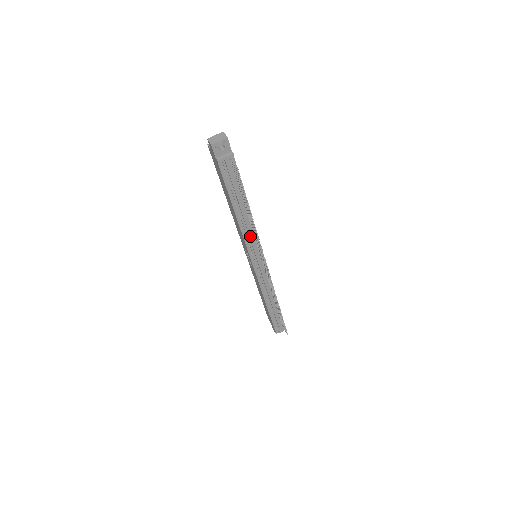
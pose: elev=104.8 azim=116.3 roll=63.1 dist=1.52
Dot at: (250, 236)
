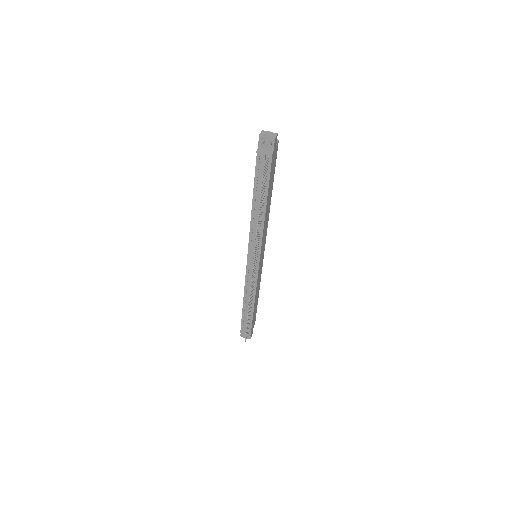
Dot at: (255, 233)
